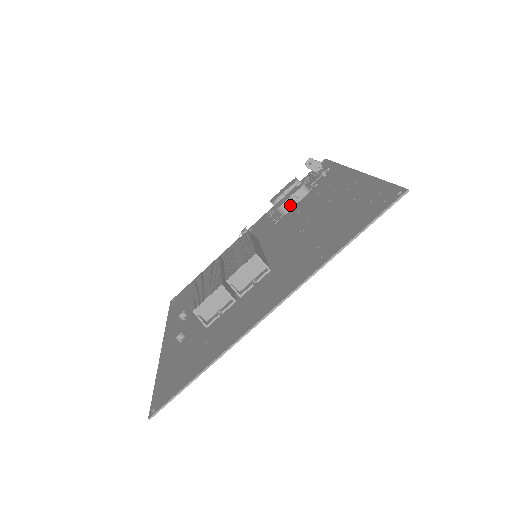
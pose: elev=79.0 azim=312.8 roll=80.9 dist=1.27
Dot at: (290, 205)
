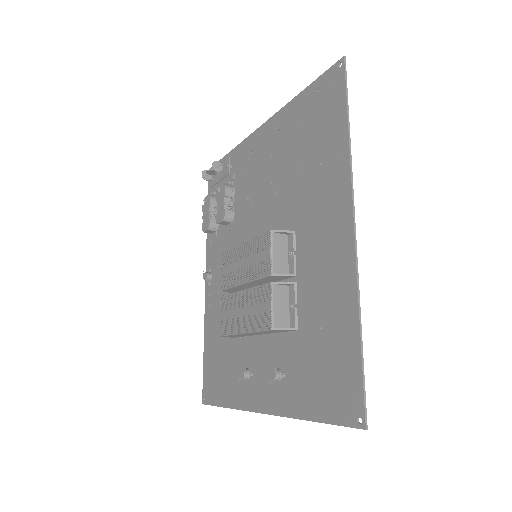
Dot at: (231, 208)
